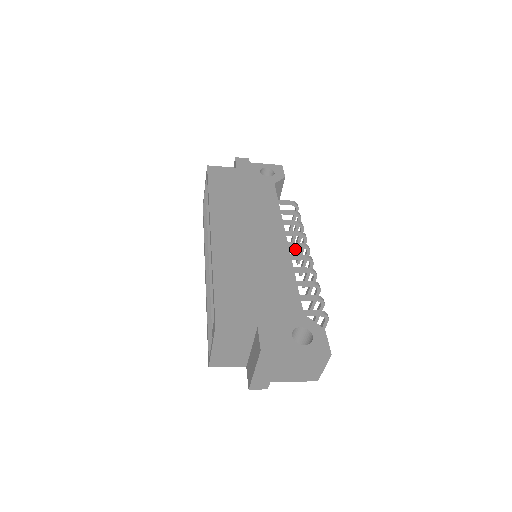
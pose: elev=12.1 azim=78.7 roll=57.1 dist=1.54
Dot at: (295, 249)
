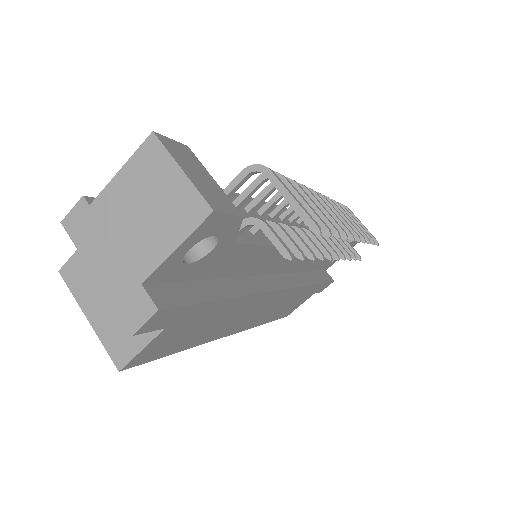
Dot at: occluded
